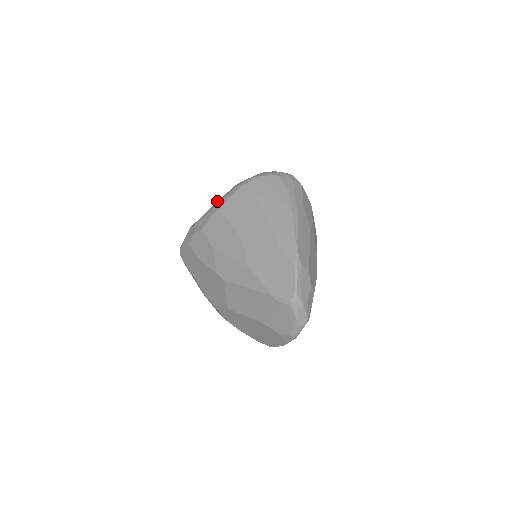
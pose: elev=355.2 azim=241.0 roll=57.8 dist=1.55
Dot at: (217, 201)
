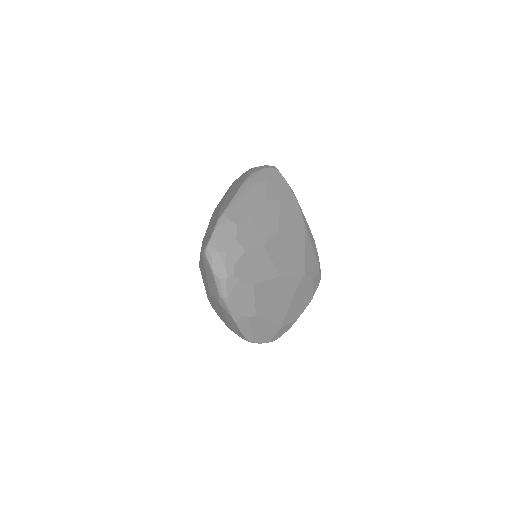
Dot at: occluded
